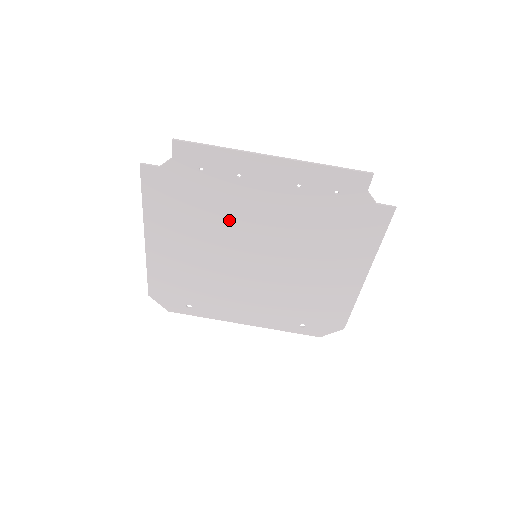
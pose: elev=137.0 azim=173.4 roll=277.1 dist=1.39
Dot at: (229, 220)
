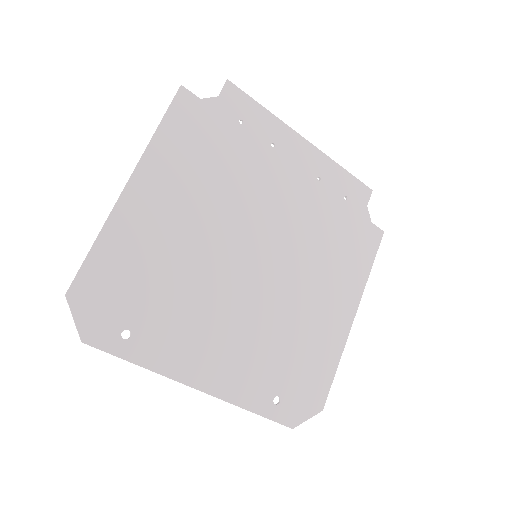
Dot at: (245, 193)
